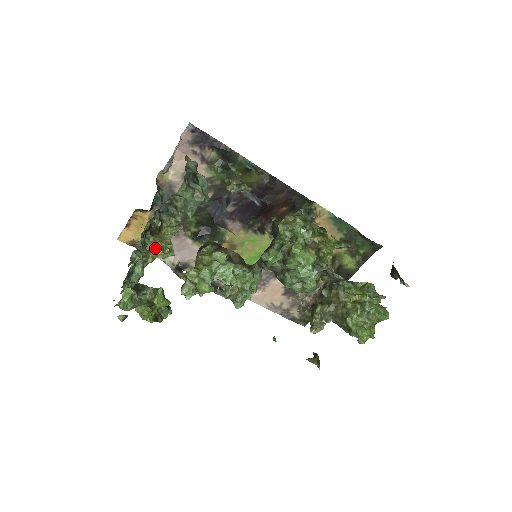
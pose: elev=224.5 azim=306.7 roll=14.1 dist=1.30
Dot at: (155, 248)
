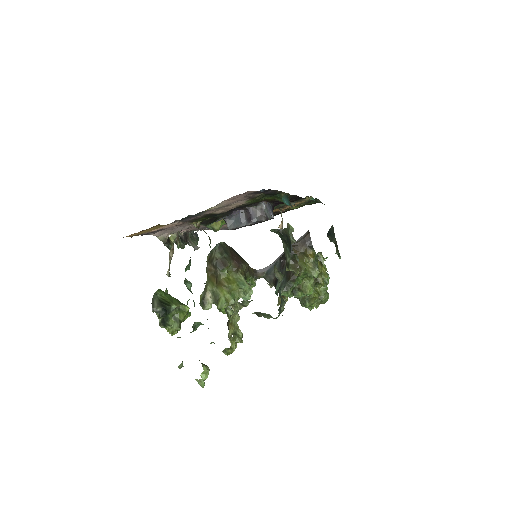
Dot at: (235, 346)
